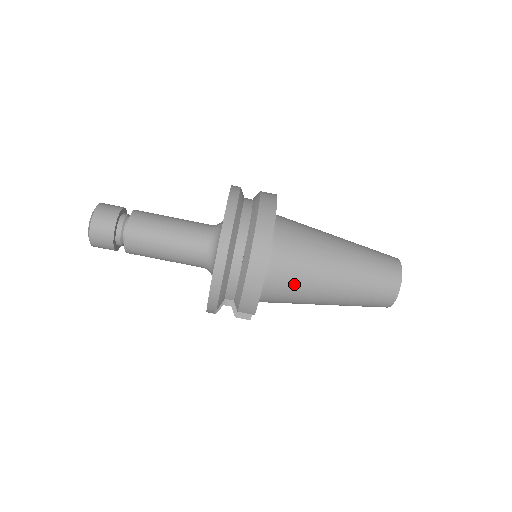
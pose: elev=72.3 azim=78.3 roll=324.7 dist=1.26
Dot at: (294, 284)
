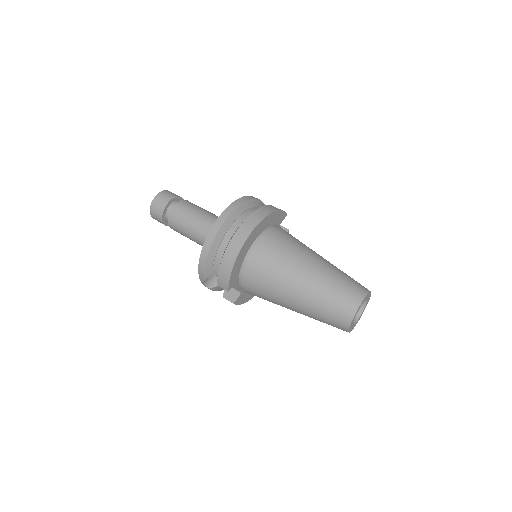
Dot at: (265, 277)
